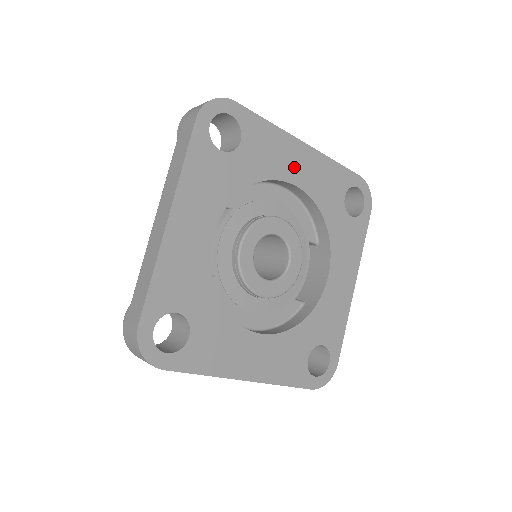
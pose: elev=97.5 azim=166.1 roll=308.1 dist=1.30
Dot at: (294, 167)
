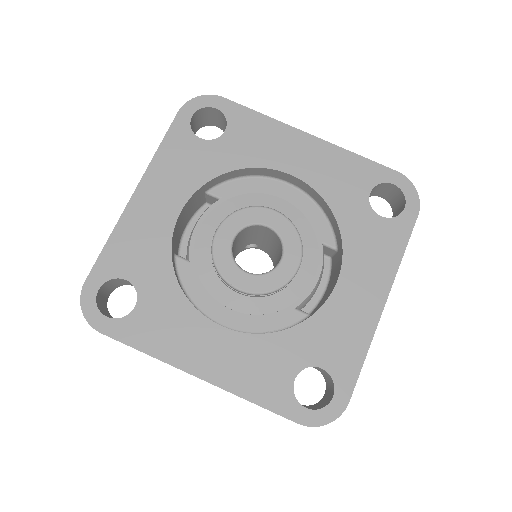
Dot at: (292, 157)
